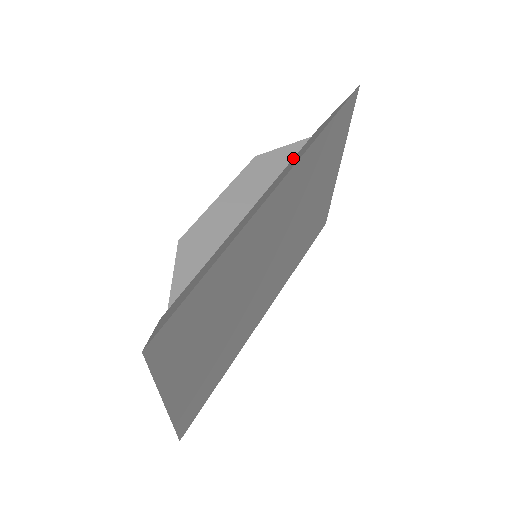
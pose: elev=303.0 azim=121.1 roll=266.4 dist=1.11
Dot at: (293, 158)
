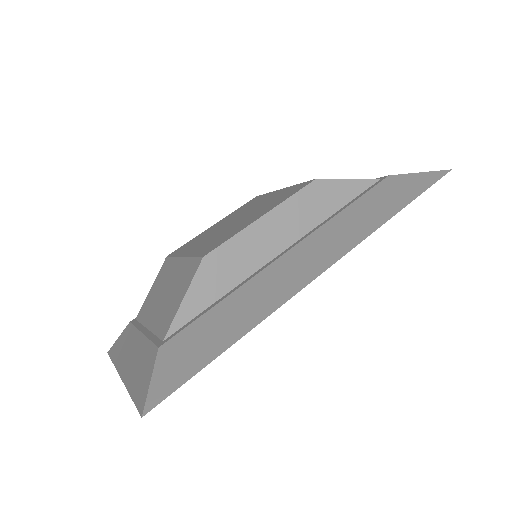
Dot at: (347, 207)
